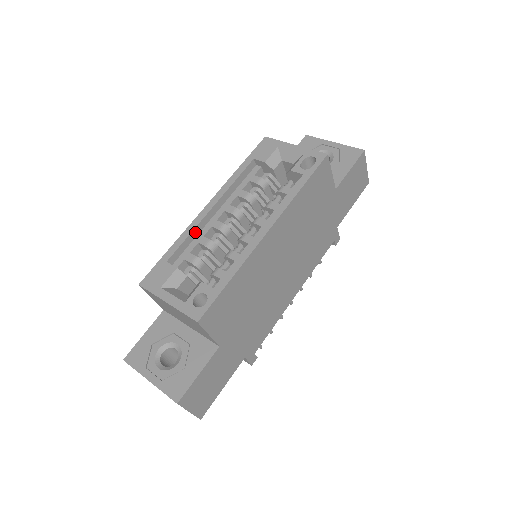
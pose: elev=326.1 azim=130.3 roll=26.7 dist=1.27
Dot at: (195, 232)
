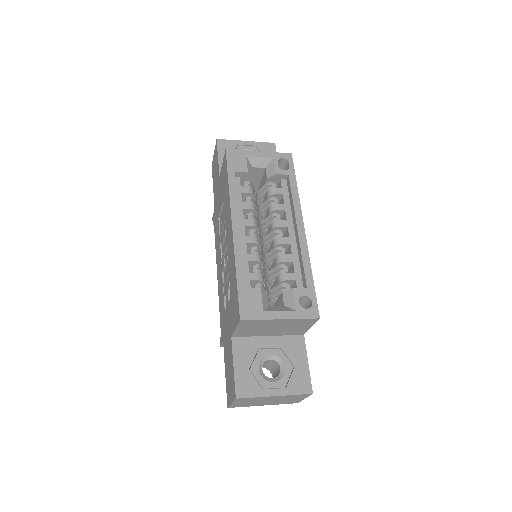
Dot at: (241, 253)
